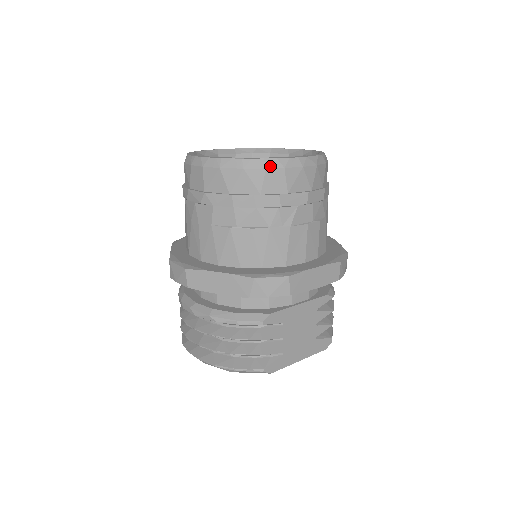
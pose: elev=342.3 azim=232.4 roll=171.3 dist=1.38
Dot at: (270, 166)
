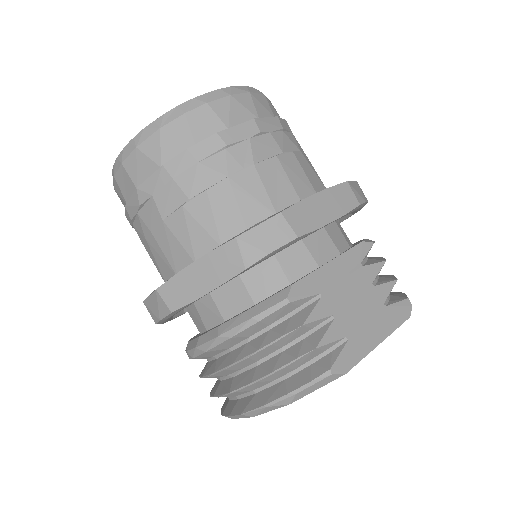
Dot at: (189, 109)
